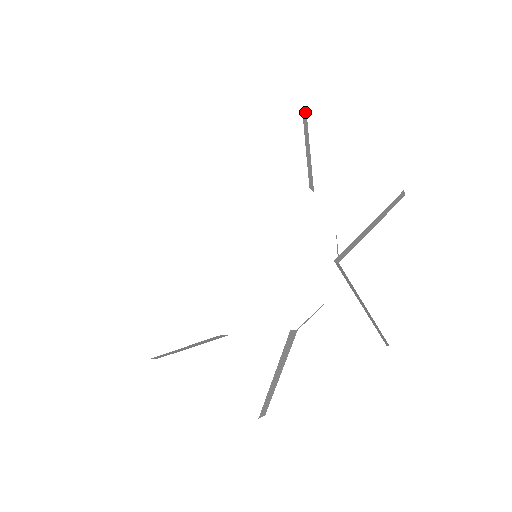
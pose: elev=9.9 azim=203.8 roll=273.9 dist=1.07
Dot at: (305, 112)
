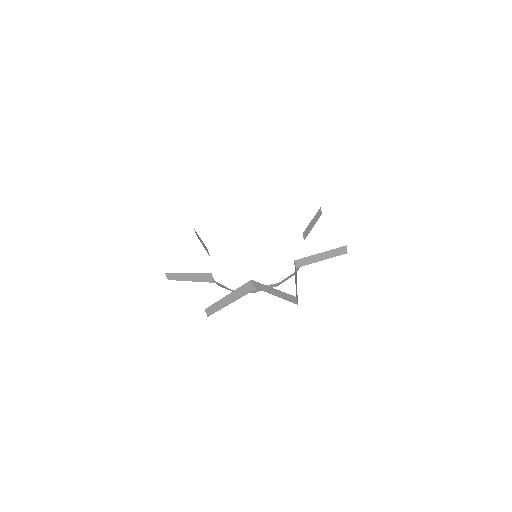
Dot at: (321, 212)
